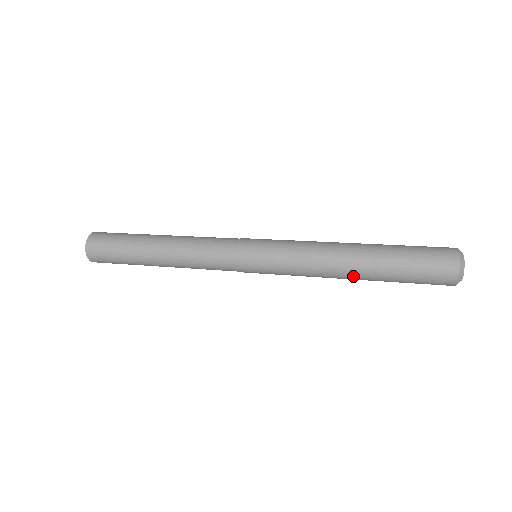
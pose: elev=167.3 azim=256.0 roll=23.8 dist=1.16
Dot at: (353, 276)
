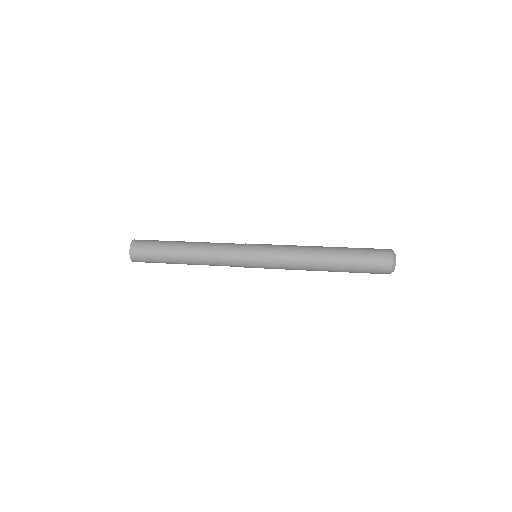
Dot at: occluded
